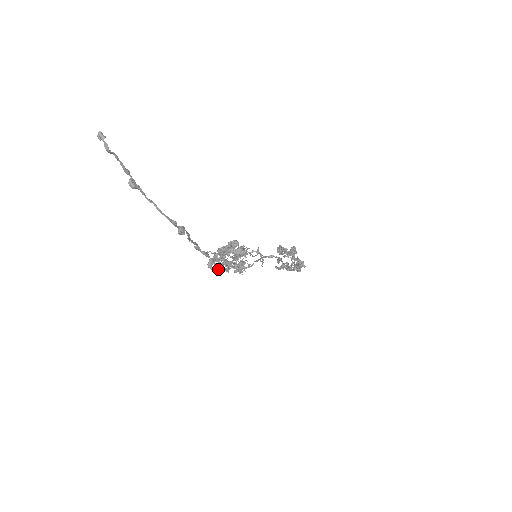
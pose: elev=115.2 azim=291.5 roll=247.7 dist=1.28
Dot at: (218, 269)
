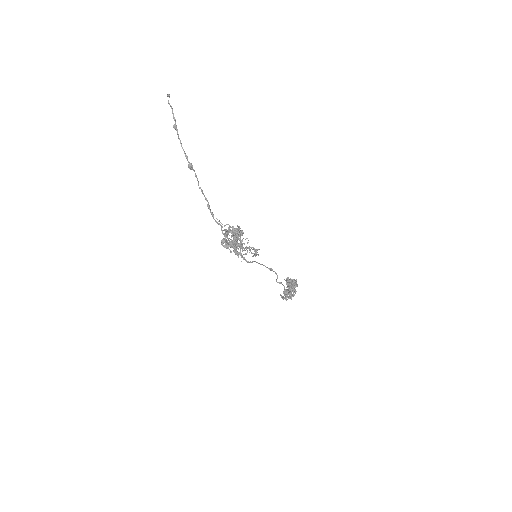
Dot at: (225, 246)
